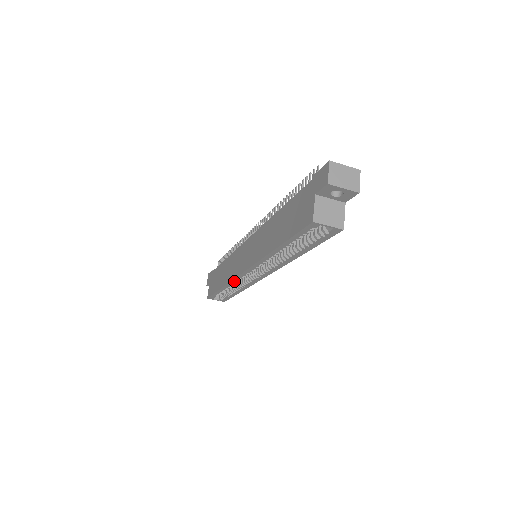
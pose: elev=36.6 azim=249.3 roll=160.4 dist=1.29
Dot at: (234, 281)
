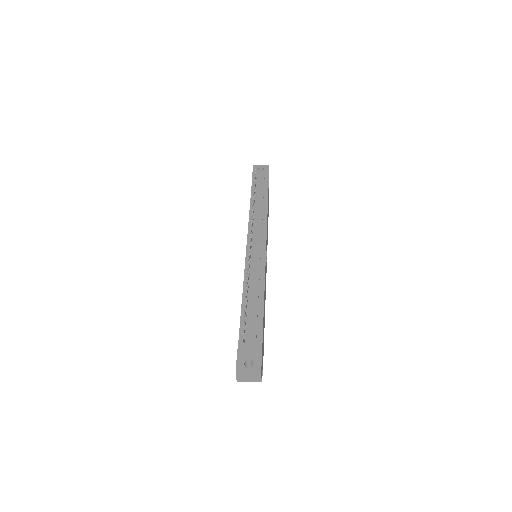
Dot at: occluded
